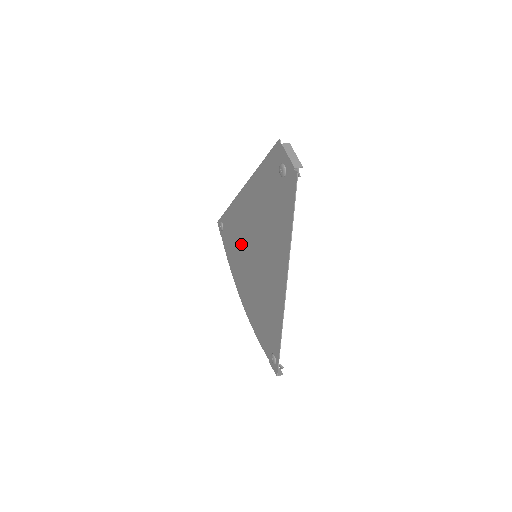
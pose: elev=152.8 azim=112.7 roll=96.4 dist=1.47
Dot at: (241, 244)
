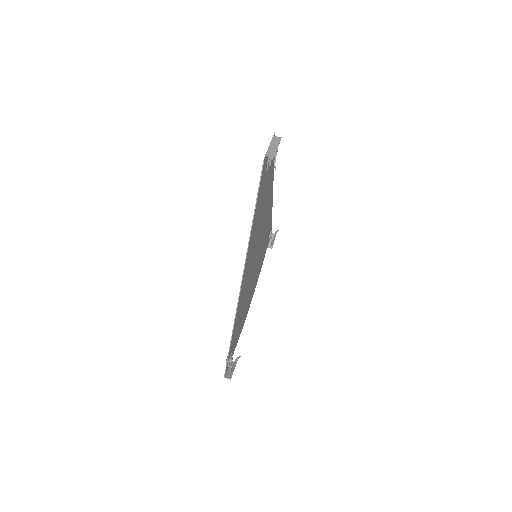
Dot at: (261, 248)
